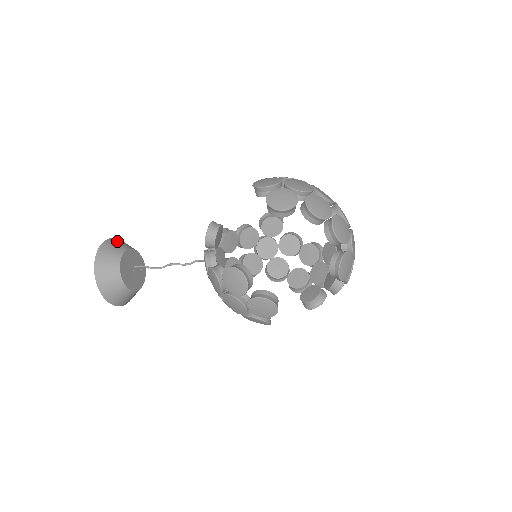
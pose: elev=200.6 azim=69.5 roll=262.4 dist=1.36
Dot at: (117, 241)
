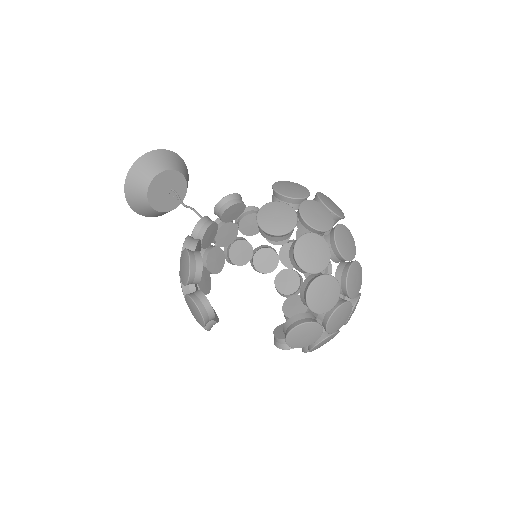
Dot at: (171, 156)
